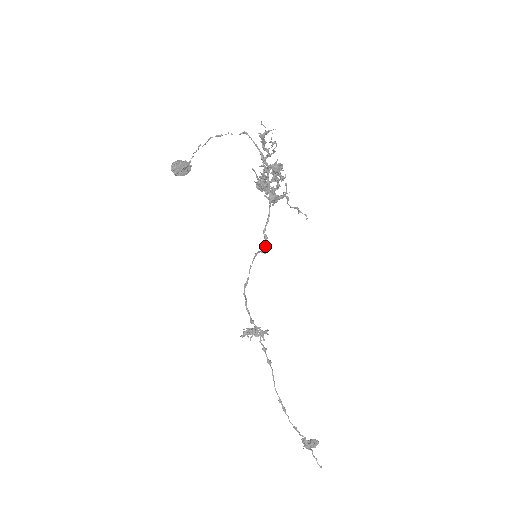
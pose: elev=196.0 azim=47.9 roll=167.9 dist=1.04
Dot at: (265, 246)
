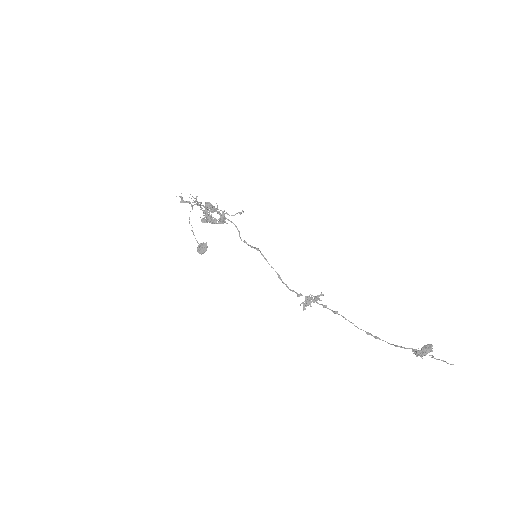
Dot at: occluded
